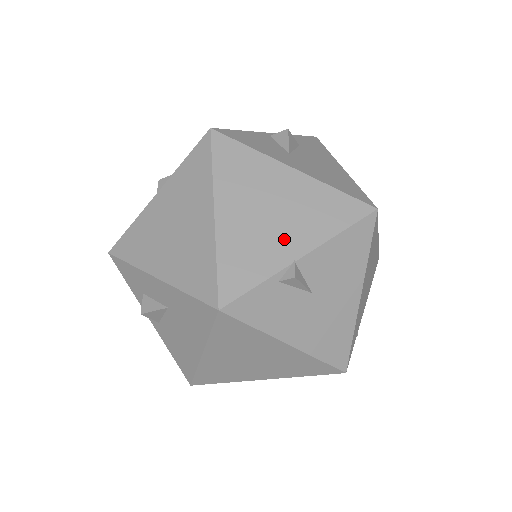
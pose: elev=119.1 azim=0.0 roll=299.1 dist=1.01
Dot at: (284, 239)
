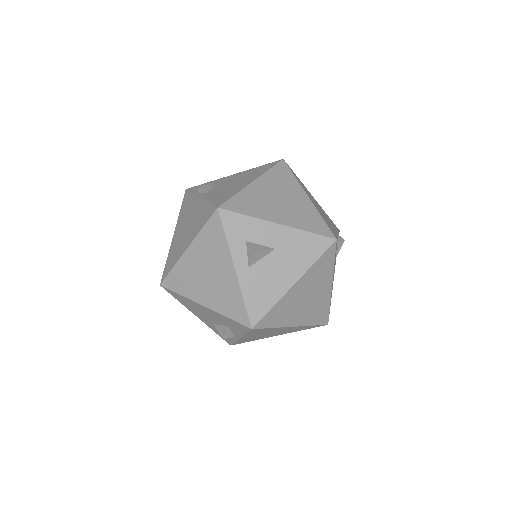
Dot at: (330, 223)
